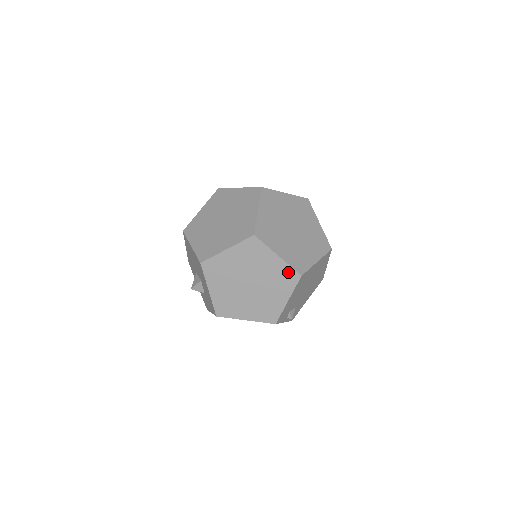
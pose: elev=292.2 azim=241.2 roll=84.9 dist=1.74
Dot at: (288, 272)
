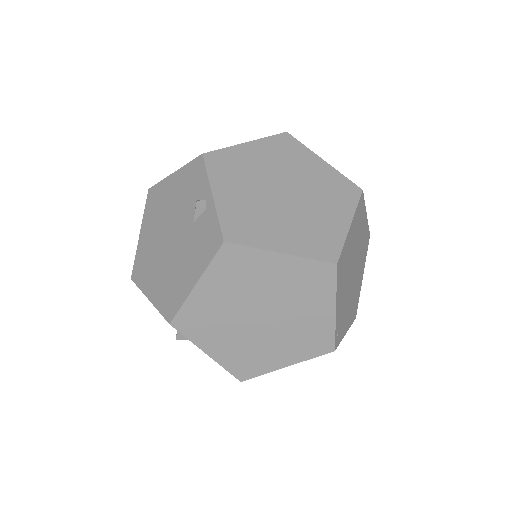
Dot at: occluded
